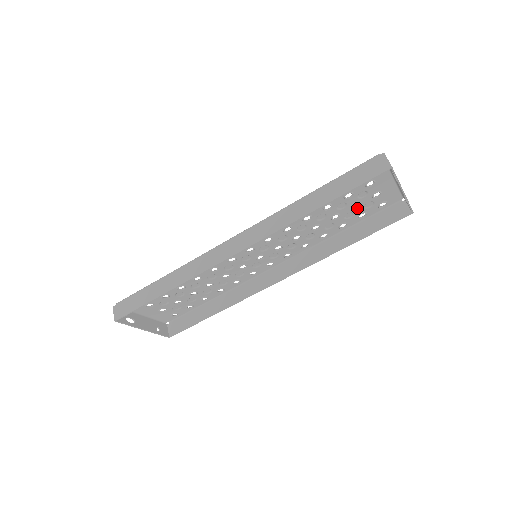
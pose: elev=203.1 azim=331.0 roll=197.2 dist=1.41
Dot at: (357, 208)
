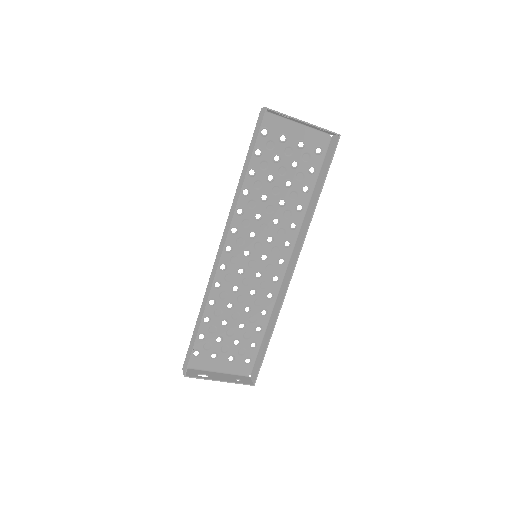
Dot at: (299, 166)
